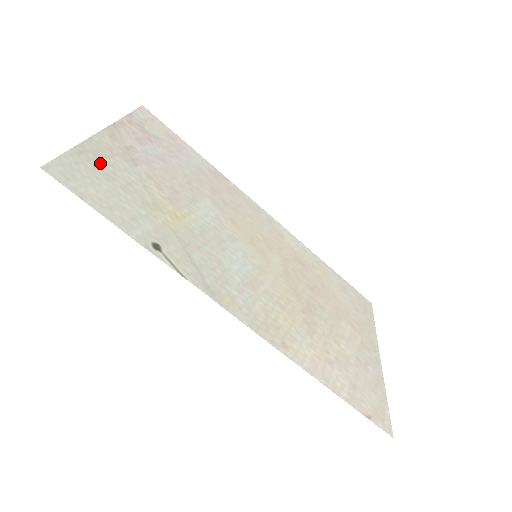
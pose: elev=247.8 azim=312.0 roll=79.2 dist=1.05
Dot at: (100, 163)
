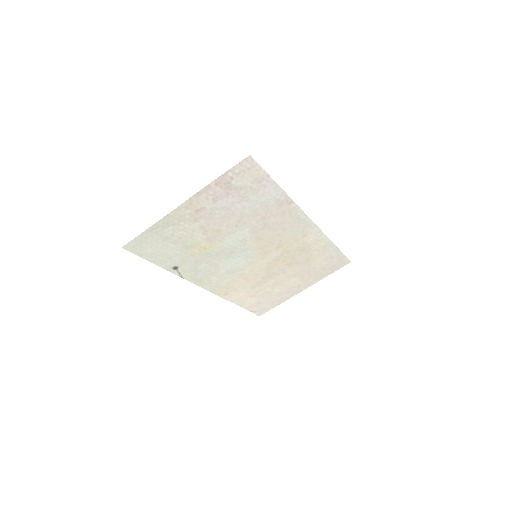
Dot at: (165, 231)
